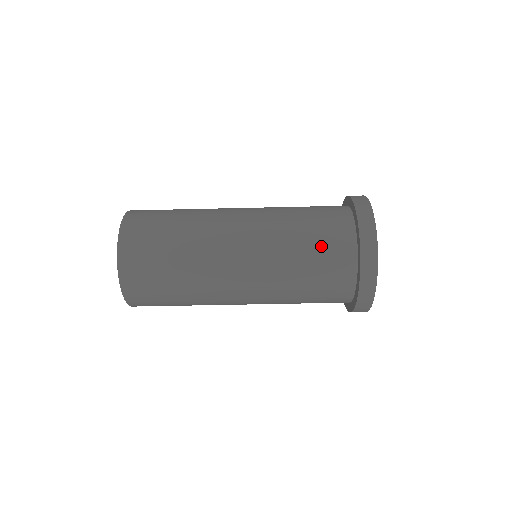
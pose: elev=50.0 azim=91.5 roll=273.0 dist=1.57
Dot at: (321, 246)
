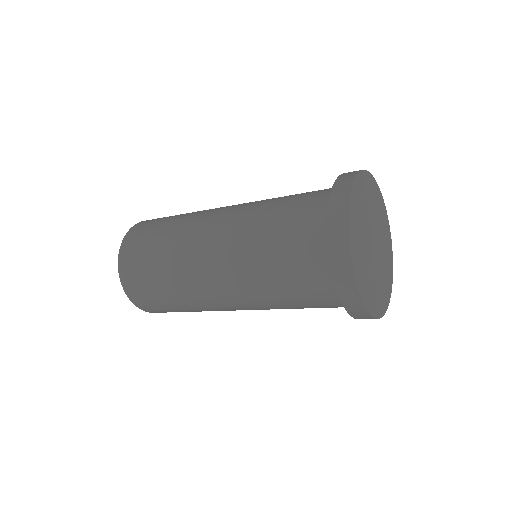
Dot at: (292, 221)
